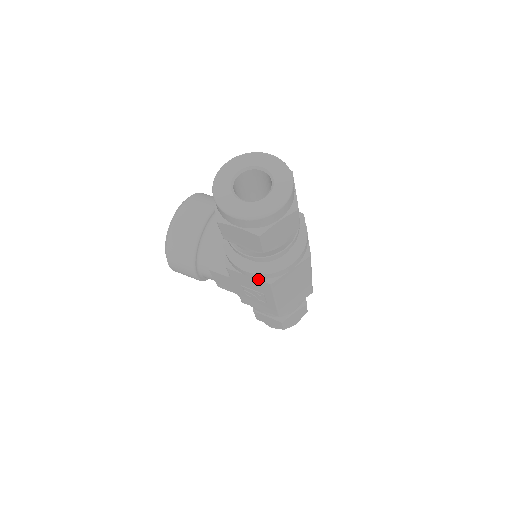
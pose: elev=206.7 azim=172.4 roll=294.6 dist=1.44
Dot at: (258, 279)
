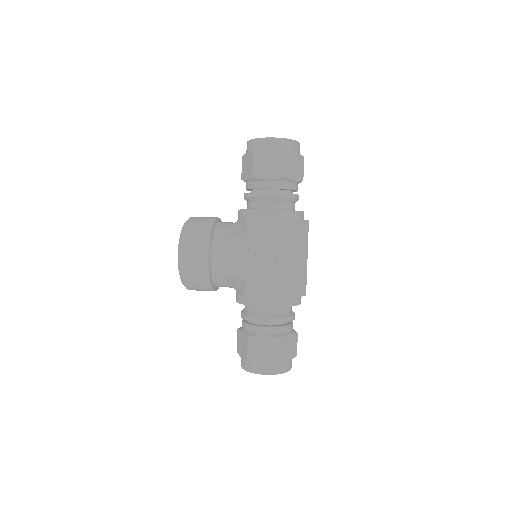
Dot at: (276, 218)
